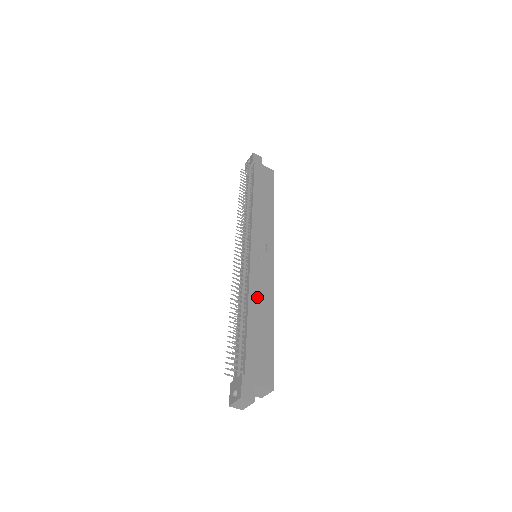
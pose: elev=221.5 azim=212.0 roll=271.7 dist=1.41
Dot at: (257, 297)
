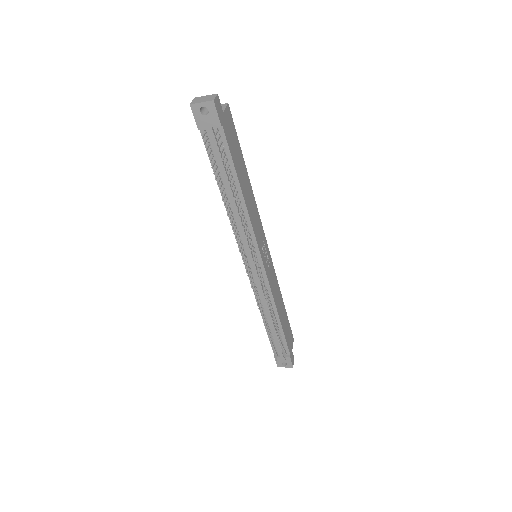
Dot at: (277, 301)
